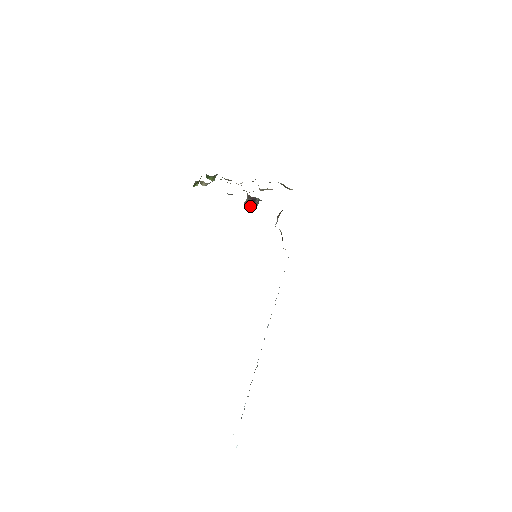
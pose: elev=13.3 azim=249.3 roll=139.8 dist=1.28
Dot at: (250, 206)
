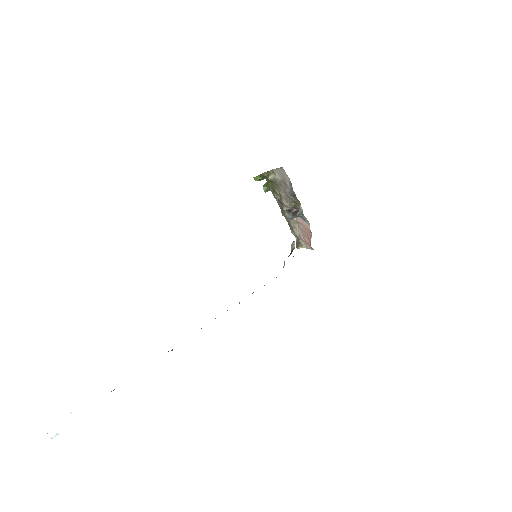
Dot at: (290, 213)
